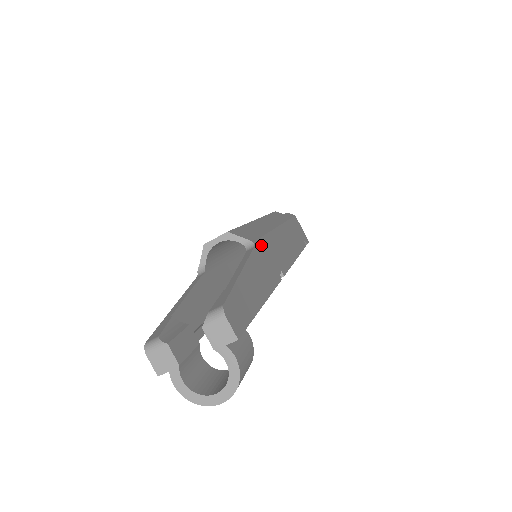
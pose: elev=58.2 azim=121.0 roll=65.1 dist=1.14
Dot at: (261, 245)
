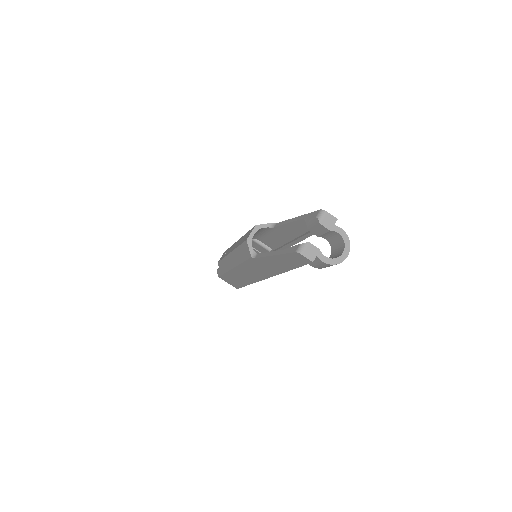
Dot at: occluded
